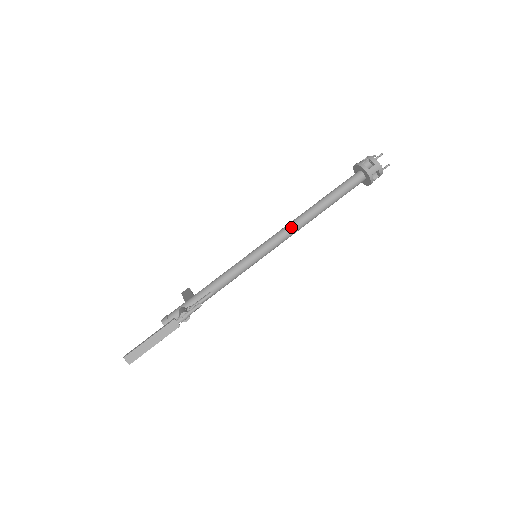
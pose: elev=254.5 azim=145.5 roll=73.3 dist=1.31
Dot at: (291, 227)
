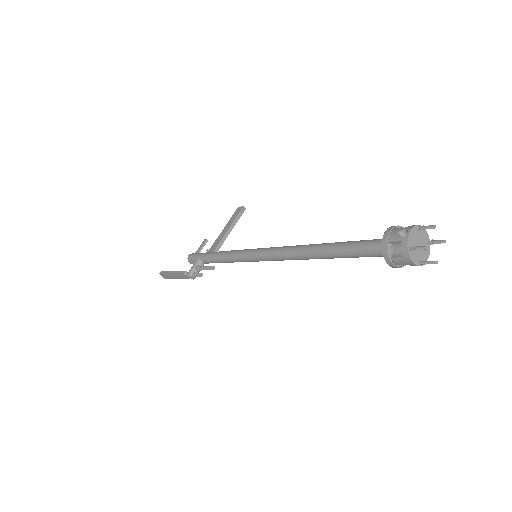
Dot at: (287, 256)
